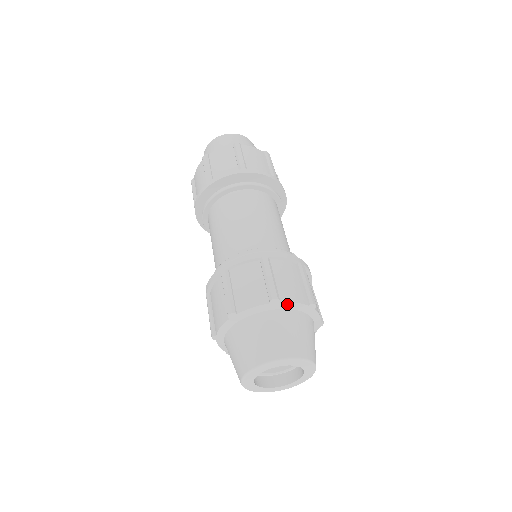
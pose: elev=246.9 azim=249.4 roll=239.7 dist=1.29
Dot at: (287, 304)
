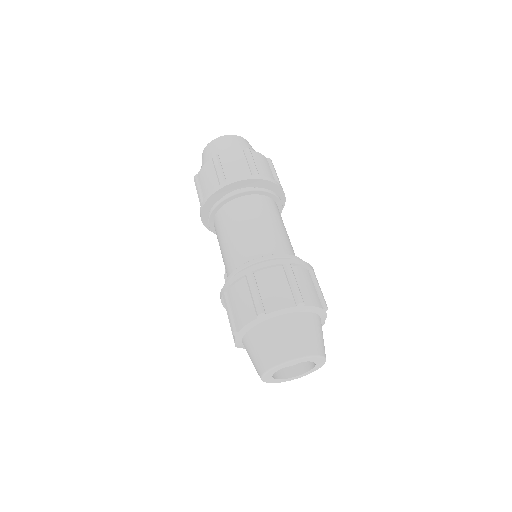
Dot at: (309, 308)
